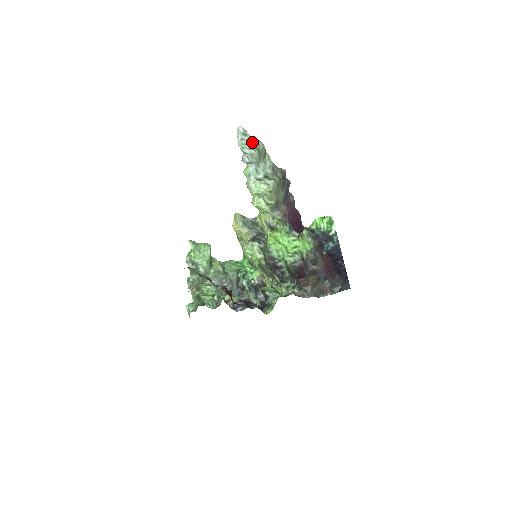
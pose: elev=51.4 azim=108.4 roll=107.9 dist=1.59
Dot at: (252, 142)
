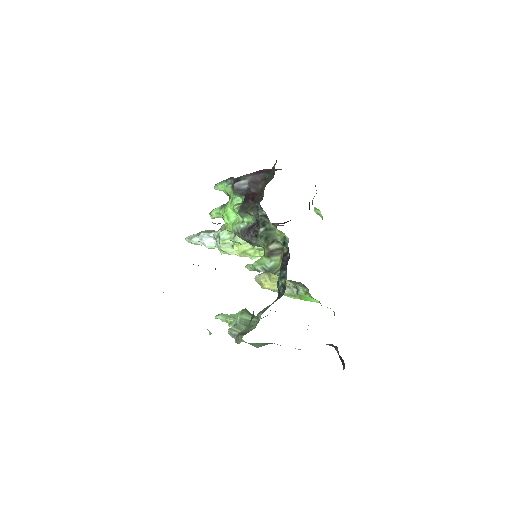
Dot at: (197, 234)
